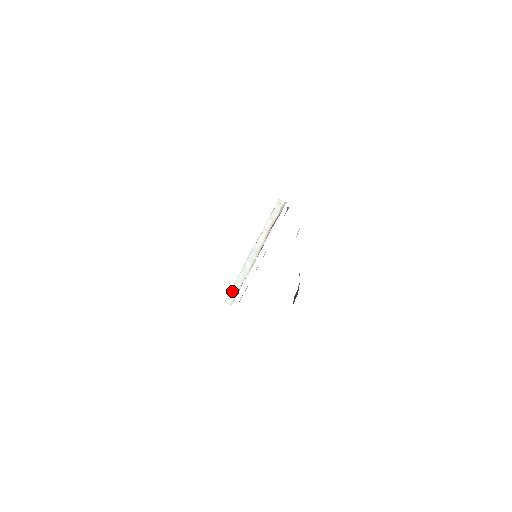
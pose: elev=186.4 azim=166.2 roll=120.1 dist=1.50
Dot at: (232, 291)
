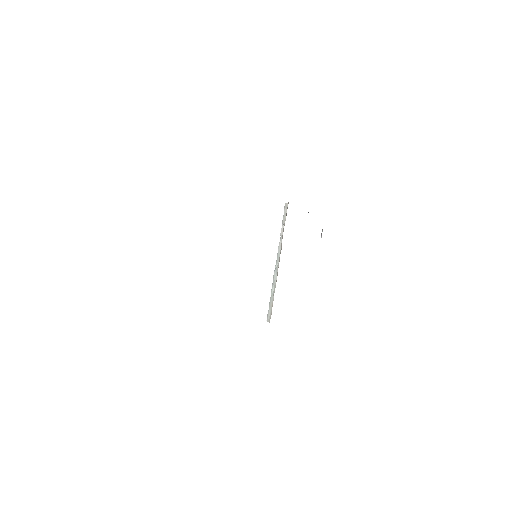
Dot at: (269, 308)
